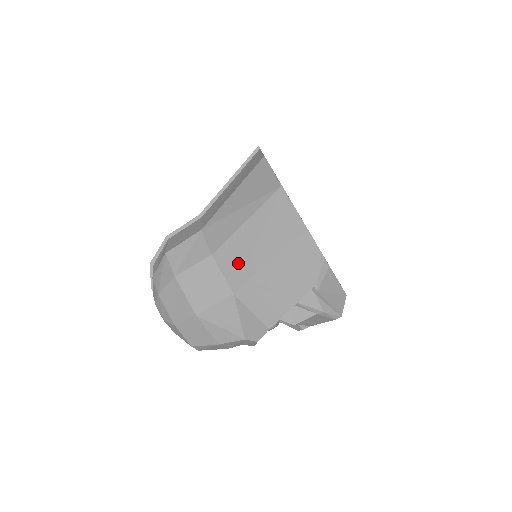
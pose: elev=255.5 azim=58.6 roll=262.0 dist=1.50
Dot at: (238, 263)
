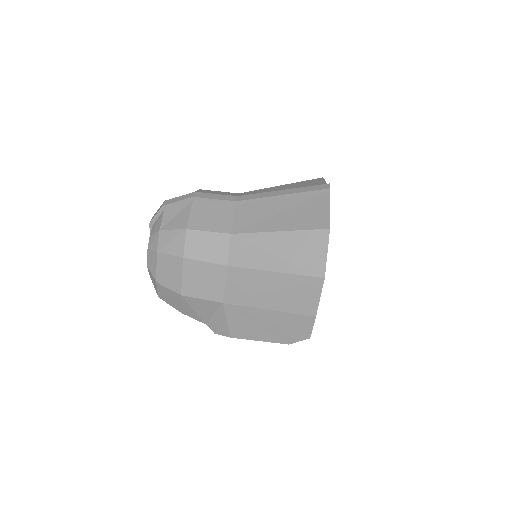
Dot at: (244, 289)
